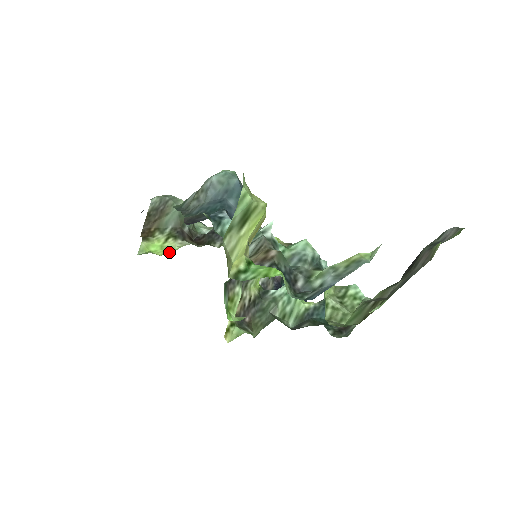
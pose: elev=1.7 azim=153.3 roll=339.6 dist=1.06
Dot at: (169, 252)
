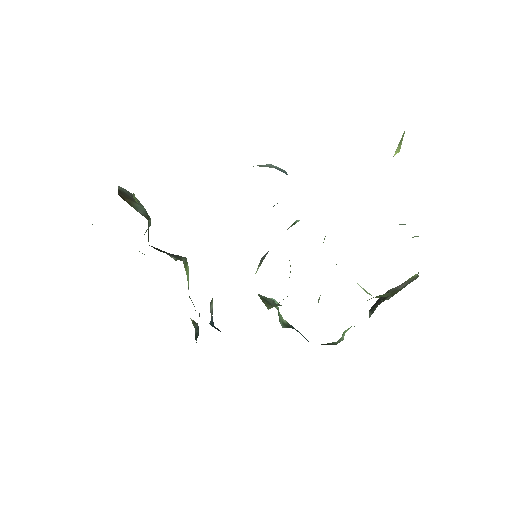
Dot at: occluded
